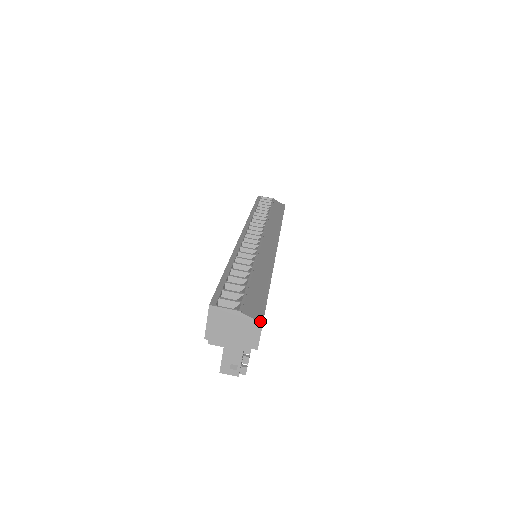
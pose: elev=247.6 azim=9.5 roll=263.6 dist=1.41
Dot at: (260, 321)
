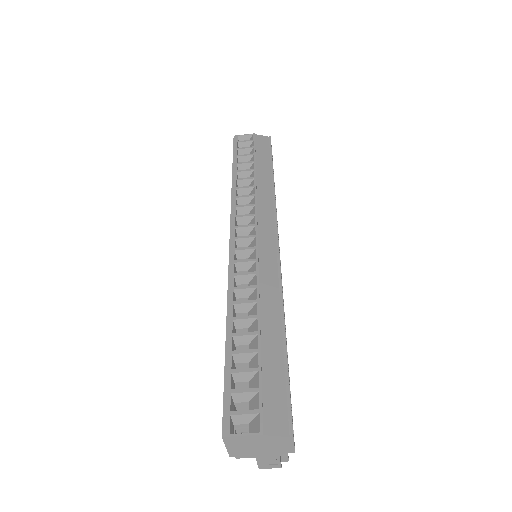
Dot at: (289, 435)
